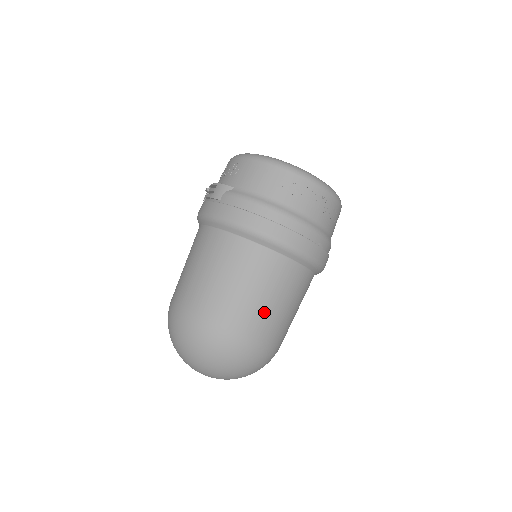
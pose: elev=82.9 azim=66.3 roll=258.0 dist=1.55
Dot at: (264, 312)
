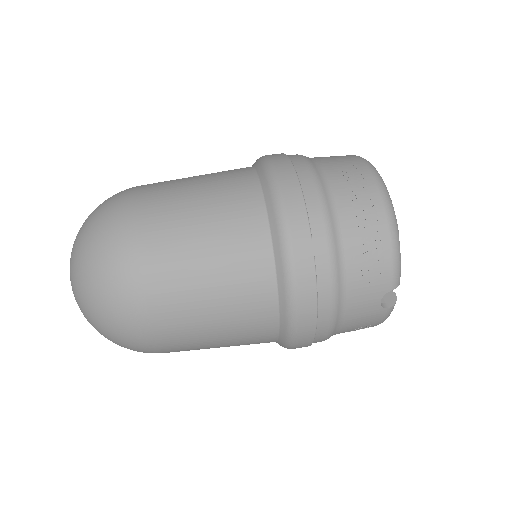
Dot at: (178, 226)
